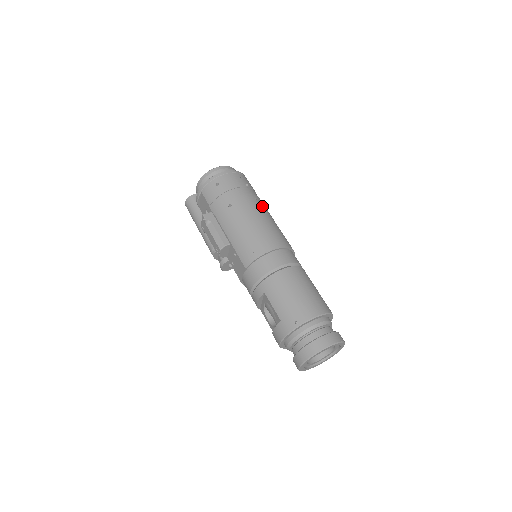
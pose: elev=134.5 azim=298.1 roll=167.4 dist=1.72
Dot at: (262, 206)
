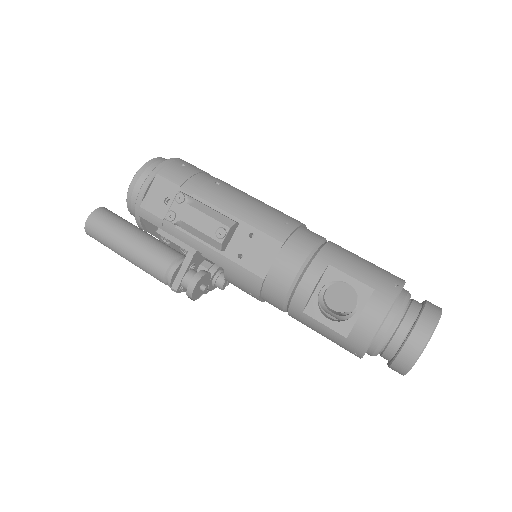
Dot at: occluded
